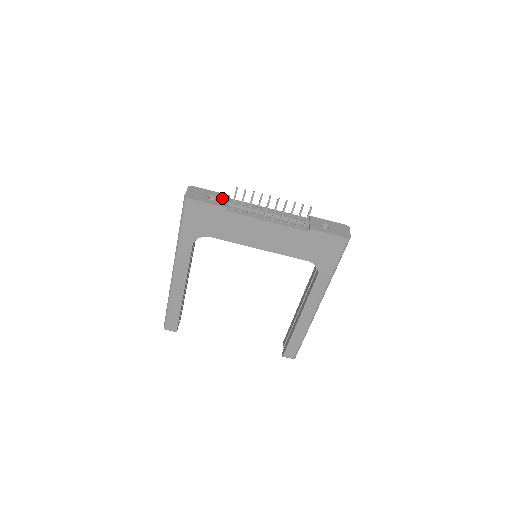
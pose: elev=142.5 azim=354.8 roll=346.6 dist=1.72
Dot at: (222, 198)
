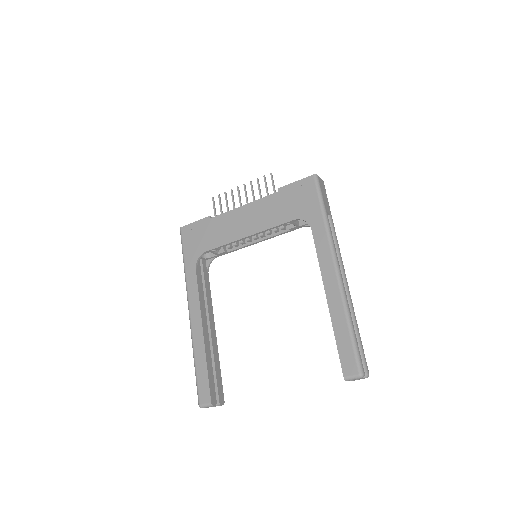
Dot at: occluded
